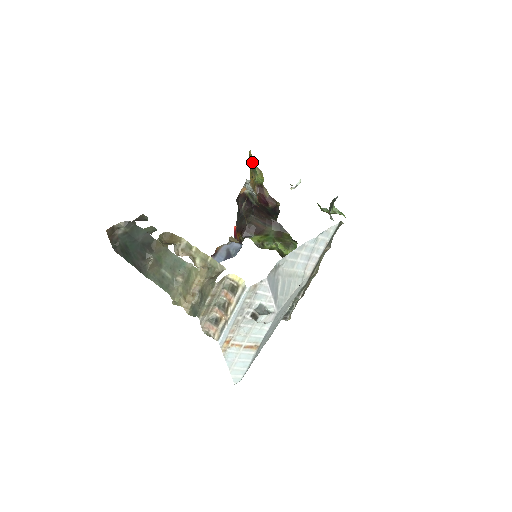
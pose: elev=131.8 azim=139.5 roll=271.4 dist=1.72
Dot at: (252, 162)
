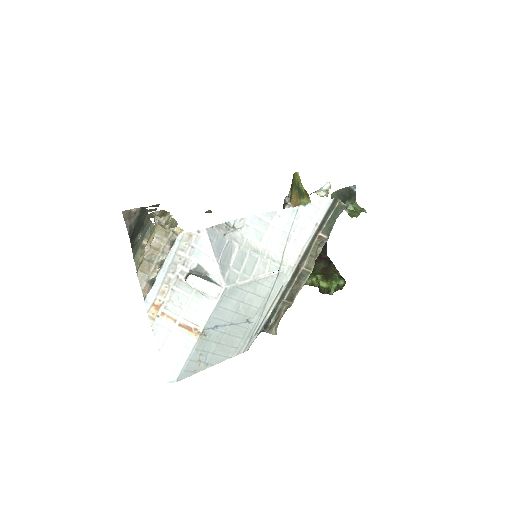
Dot at: (301, 186)
